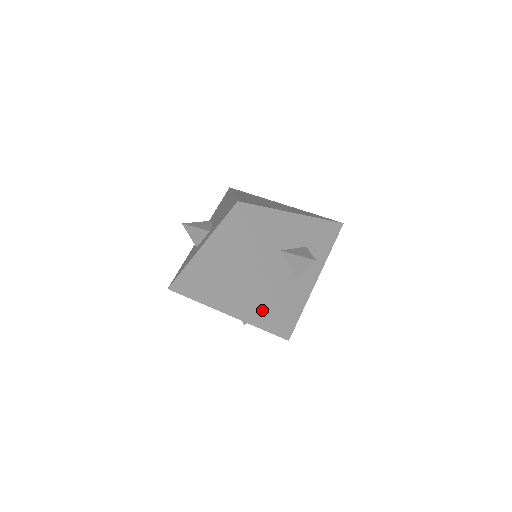
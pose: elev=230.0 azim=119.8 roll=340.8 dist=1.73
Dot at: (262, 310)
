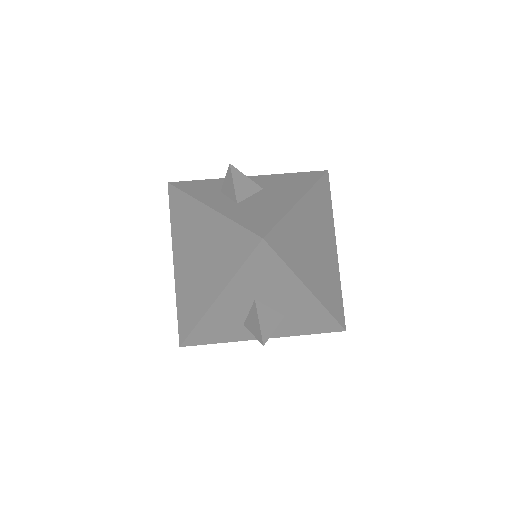
Dot at: (190, 307)
